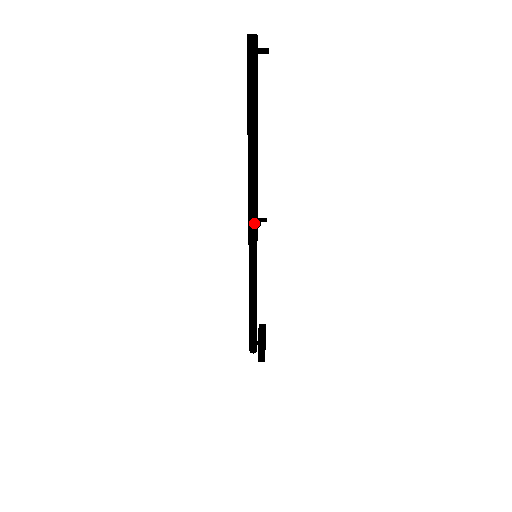
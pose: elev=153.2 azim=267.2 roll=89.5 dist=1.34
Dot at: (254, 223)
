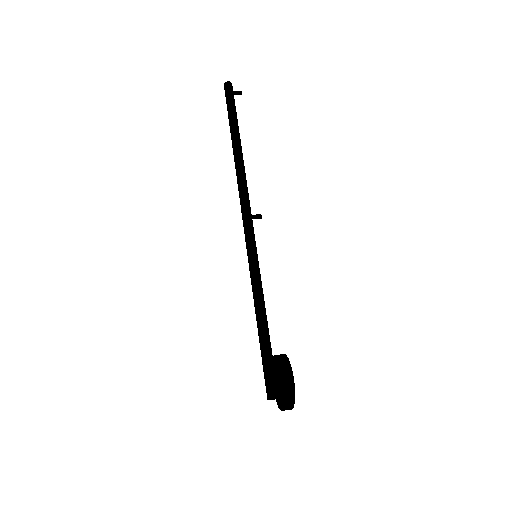
Dot at: (249, 216)
